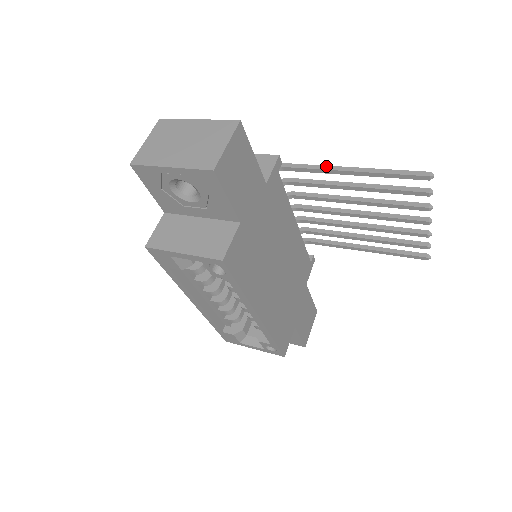
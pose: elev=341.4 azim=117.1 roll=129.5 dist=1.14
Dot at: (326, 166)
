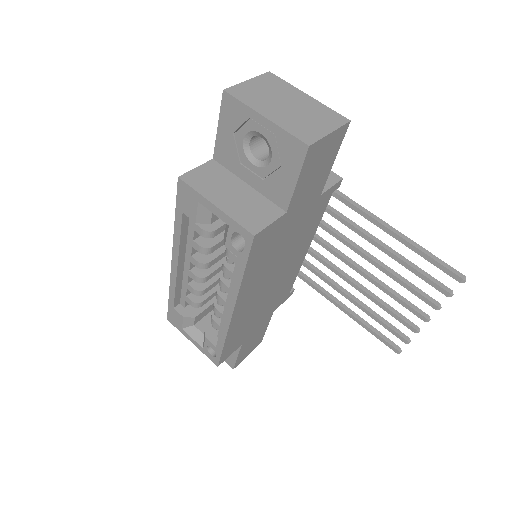
Dot at: (374, 215)
